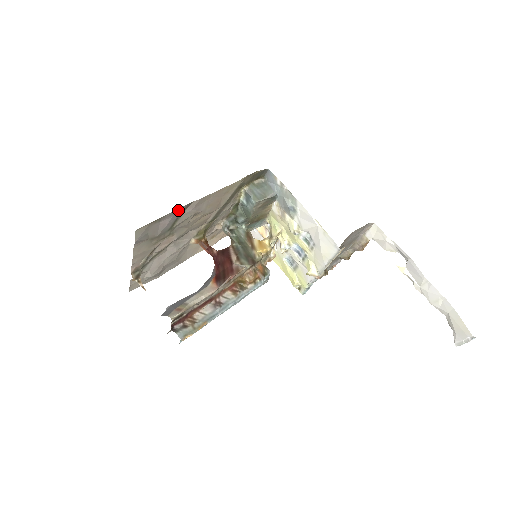
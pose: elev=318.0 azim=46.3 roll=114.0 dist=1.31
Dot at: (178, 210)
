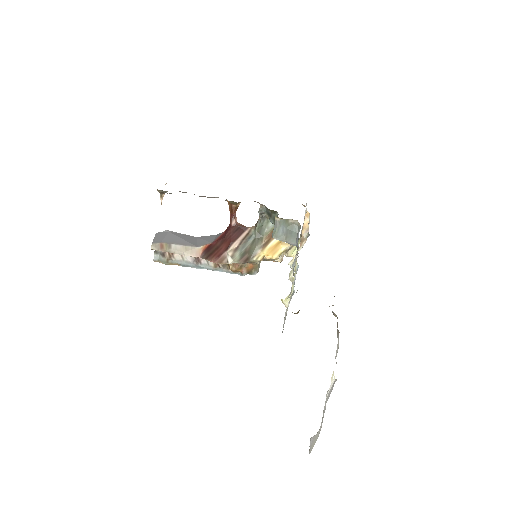
Dot at: occluded
